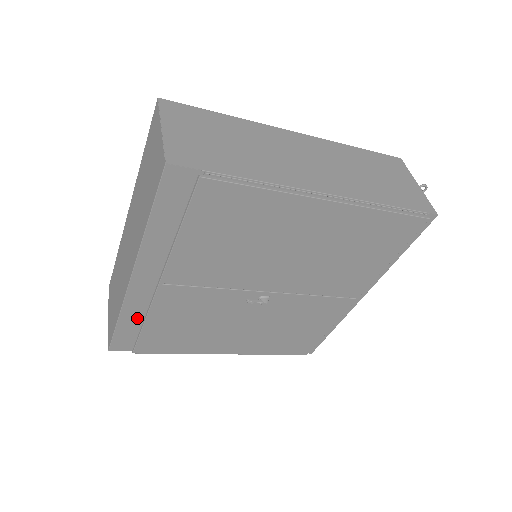
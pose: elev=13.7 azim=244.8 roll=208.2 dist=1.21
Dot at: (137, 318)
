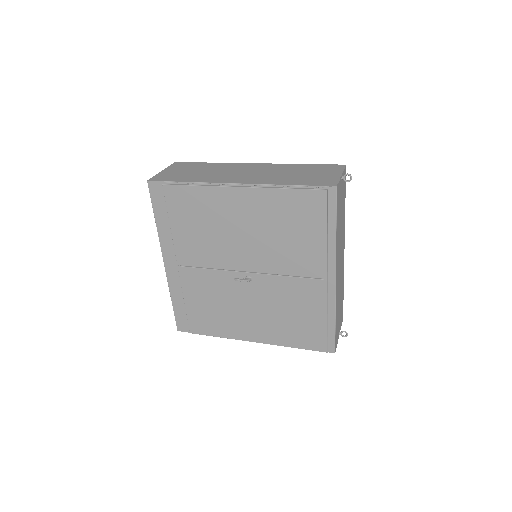
Dot at: (181, 299)
